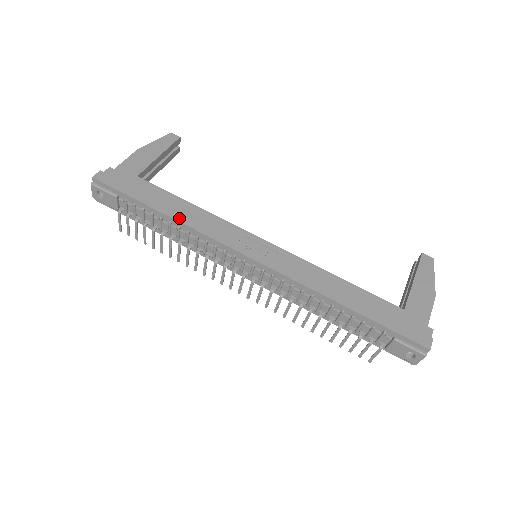
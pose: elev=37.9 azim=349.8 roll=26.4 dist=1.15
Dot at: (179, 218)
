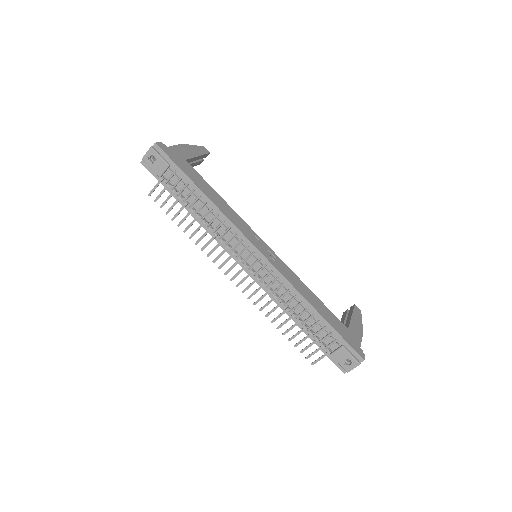
Dot at: (215, 202)
